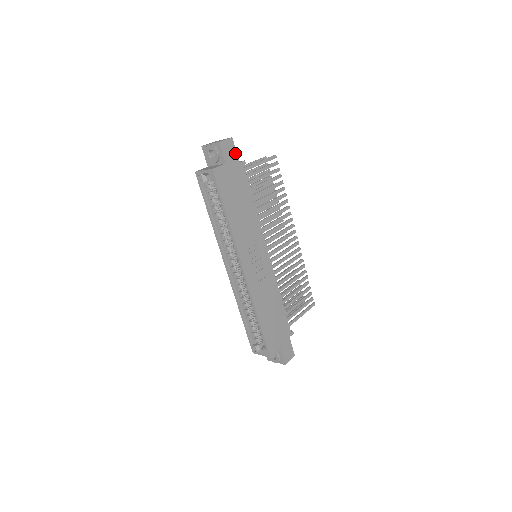
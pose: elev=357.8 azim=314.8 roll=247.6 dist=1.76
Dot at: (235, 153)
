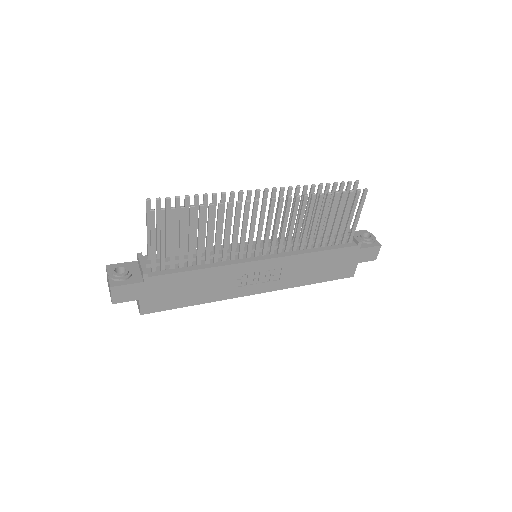
Dot at: (130, 286)
